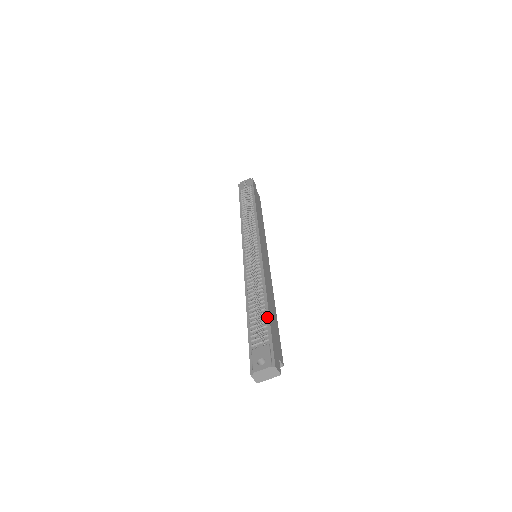
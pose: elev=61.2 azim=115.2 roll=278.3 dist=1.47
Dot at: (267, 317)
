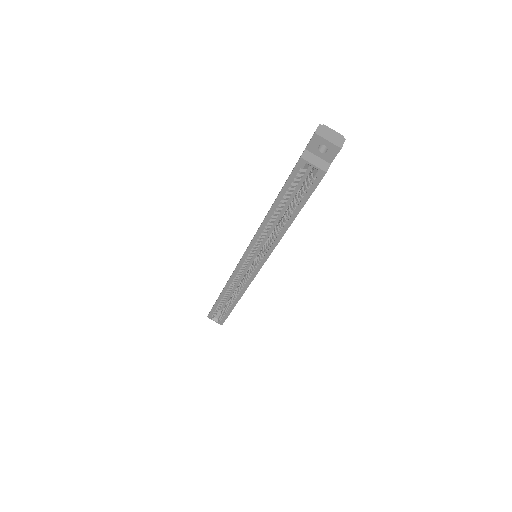
Dot at: occluded
